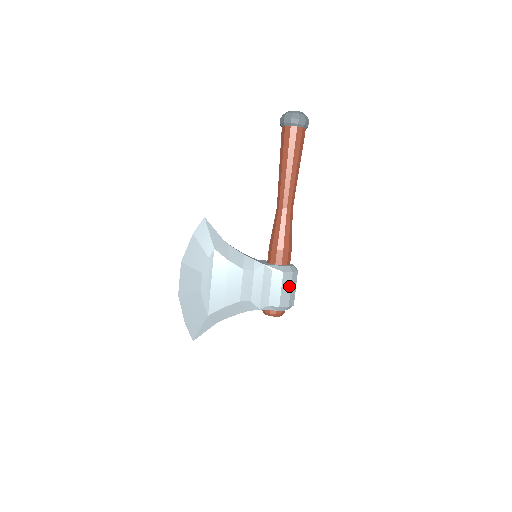
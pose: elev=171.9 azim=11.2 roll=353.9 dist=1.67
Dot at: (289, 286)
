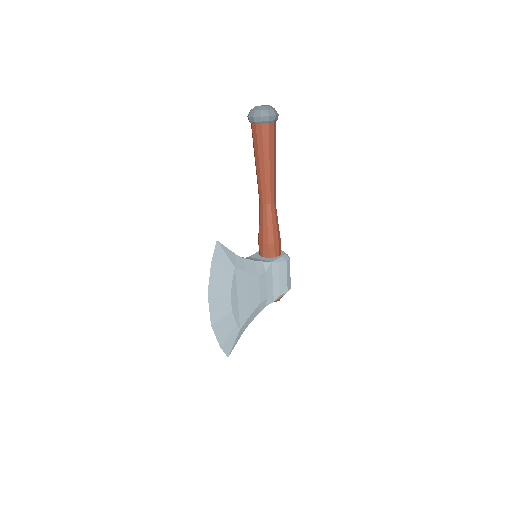
Dot at: (289, 271)
